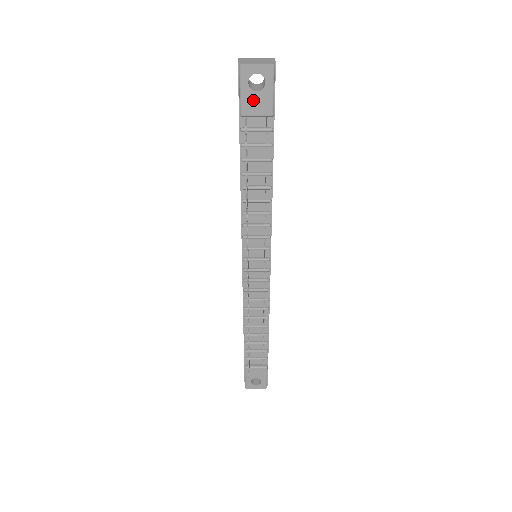
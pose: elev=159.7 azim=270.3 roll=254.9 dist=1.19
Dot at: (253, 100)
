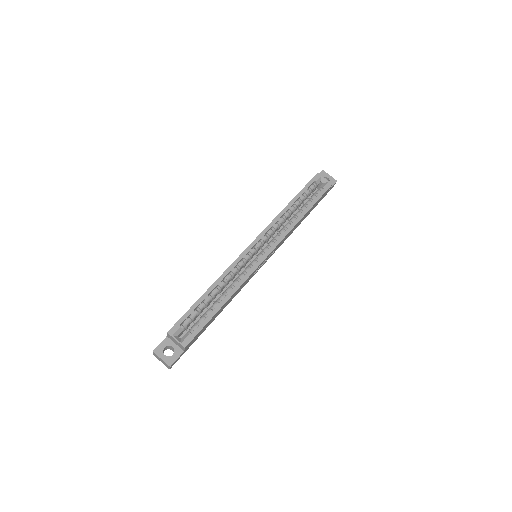
Dot at: occluded
